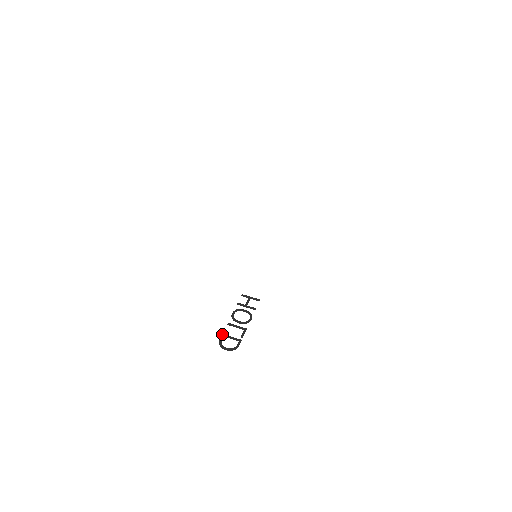
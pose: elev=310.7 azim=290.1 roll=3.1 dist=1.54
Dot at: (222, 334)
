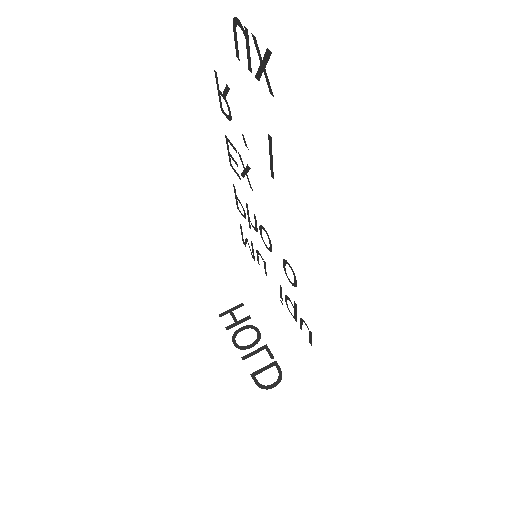
Dot at: occluded
